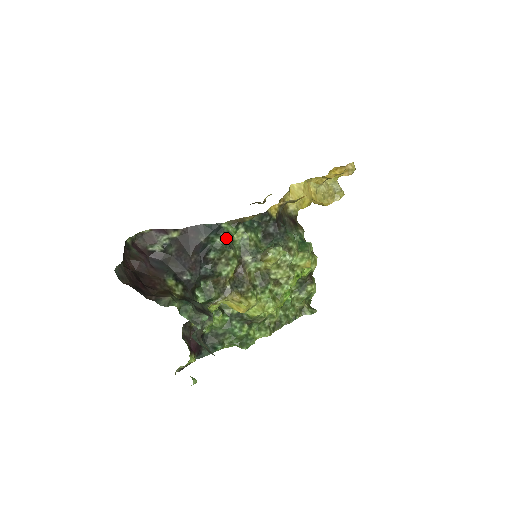
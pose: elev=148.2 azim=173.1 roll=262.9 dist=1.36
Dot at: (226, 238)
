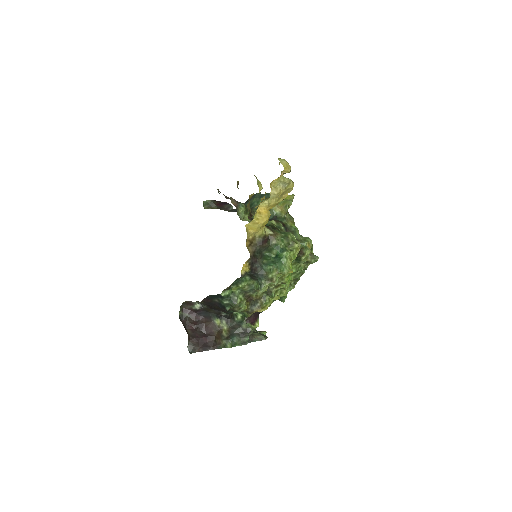
Dot at: (229, 298)
